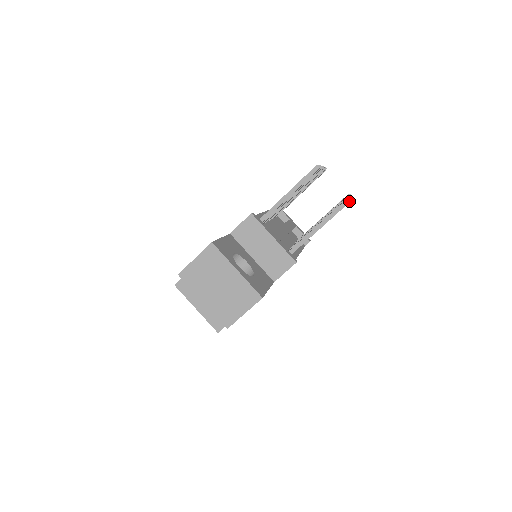
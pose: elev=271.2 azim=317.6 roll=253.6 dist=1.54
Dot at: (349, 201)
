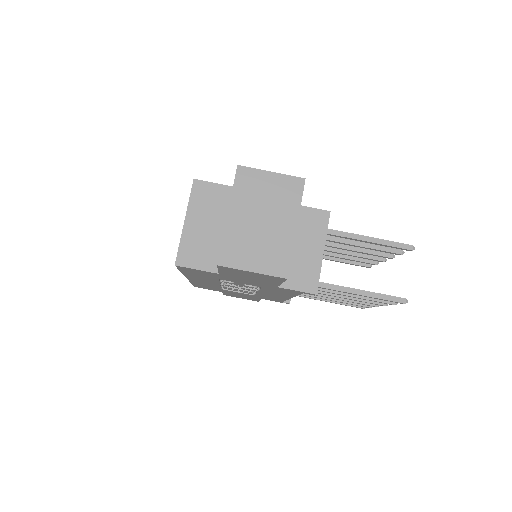
Dot at: (405, 302)
